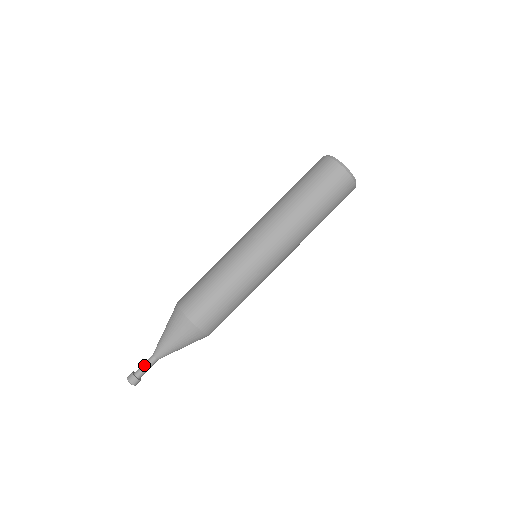
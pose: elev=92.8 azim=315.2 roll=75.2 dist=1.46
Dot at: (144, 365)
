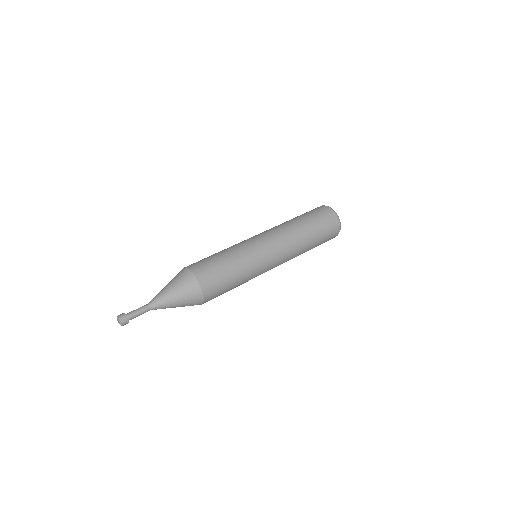
Dot at: (137, 309)
